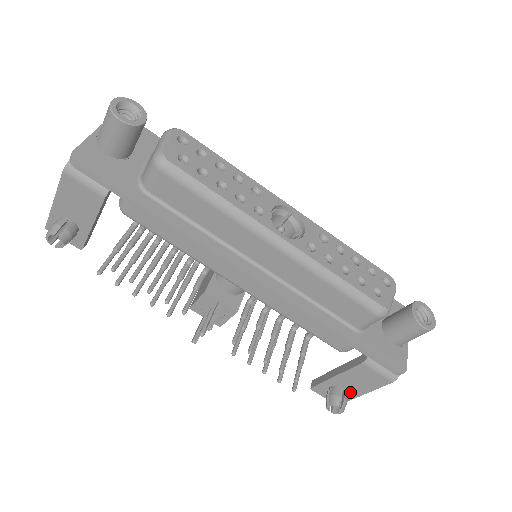
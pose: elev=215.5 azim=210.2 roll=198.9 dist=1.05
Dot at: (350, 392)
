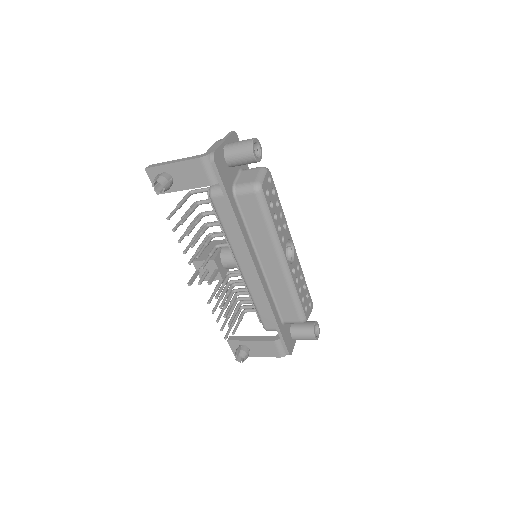
Dot at: (251, 352)
